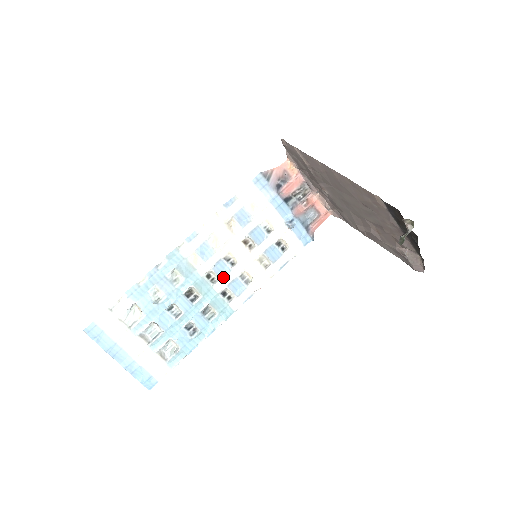
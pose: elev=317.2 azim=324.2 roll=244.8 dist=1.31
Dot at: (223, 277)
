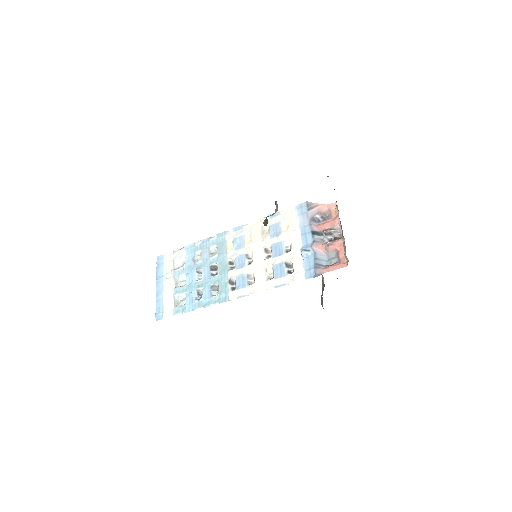
Dot at: (238, 269)
